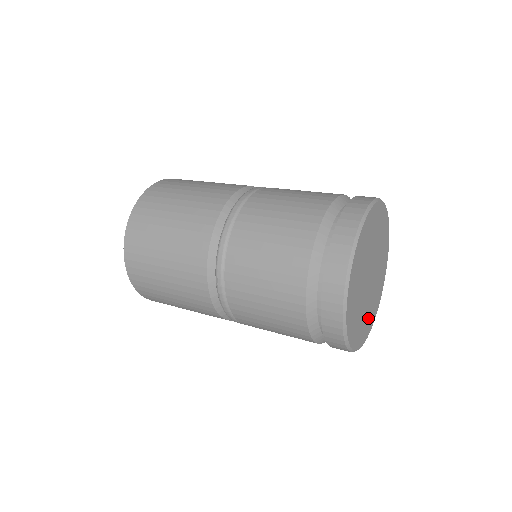
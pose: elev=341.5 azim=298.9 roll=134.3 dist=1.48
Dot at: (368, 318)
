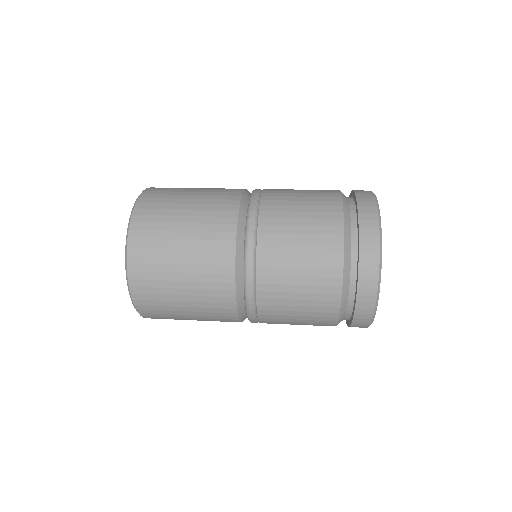
Dot at: occluded
